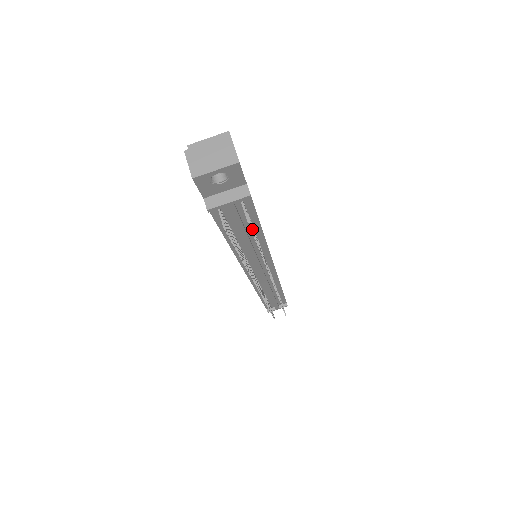
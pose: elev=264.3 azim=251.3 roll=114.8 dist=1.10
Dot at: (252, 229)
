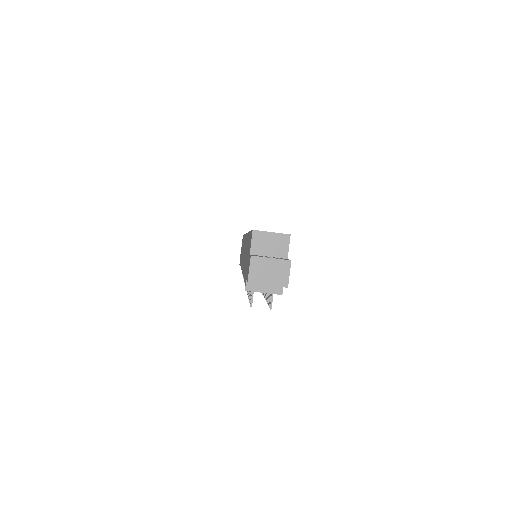
Dot at: occluded
